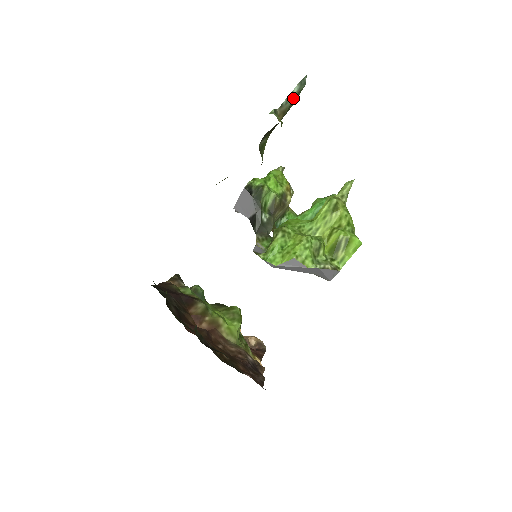
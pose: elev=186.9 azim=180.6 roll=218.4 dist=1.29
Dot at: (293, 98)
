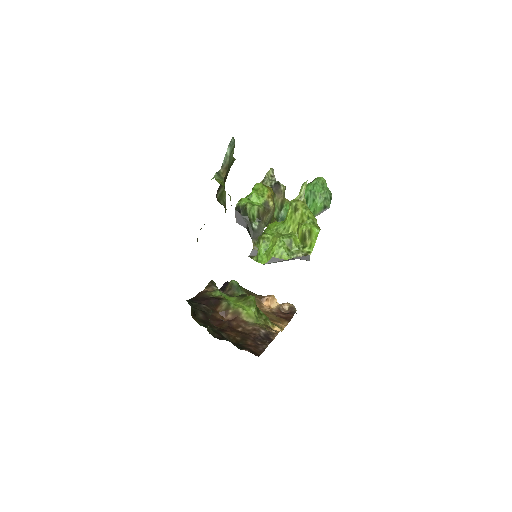
Dot at: (229, 157)
